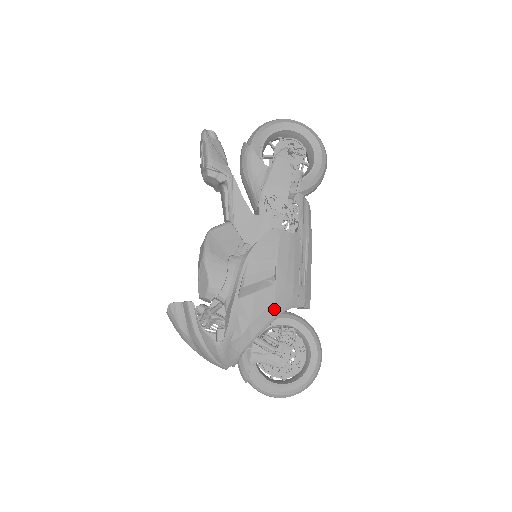
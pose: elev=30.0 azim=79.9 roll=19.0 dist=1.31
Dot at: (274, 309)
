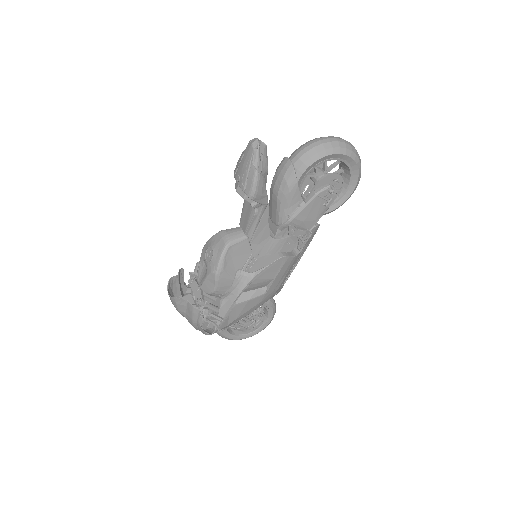
Dot at: (257, 307)
